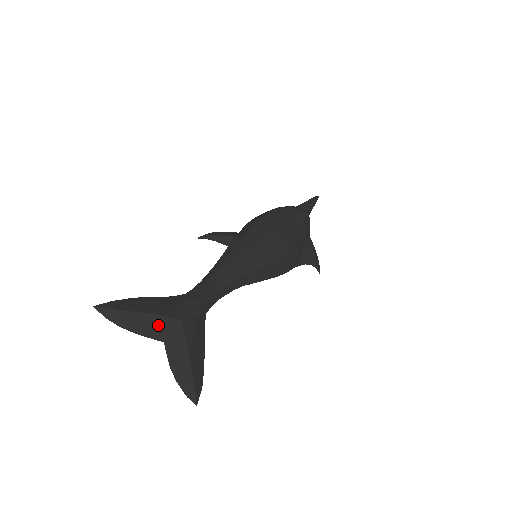
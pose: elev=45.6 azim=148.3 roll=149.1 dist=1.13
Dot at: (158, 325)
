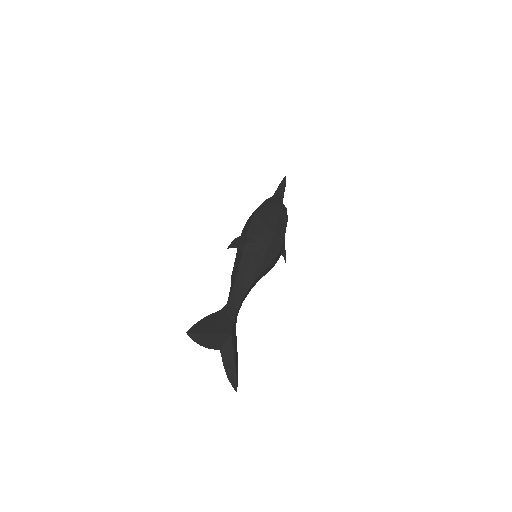
Dot at: (219, 340)
